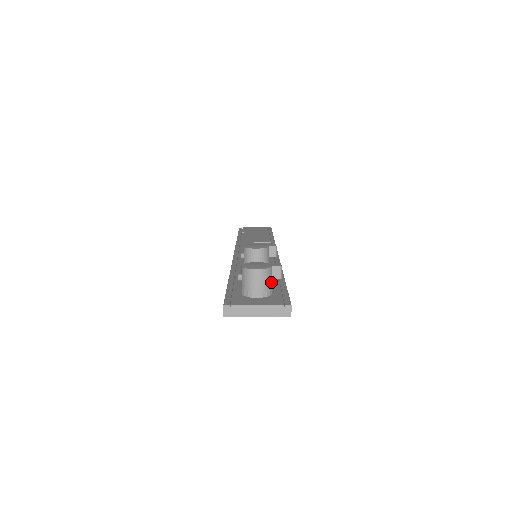
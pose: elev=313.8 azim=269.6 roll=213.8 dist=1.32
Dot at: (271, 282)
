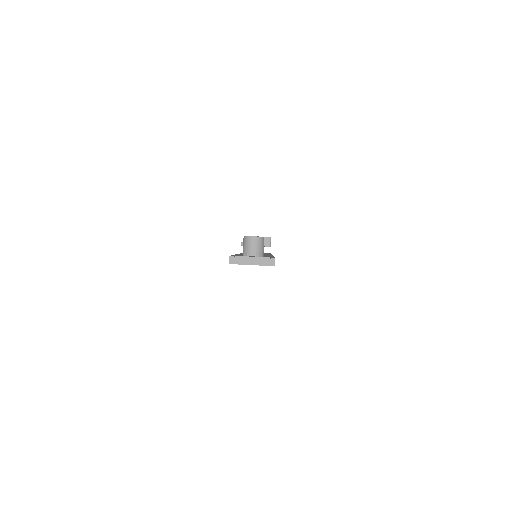
Dot at: (263, 248)
